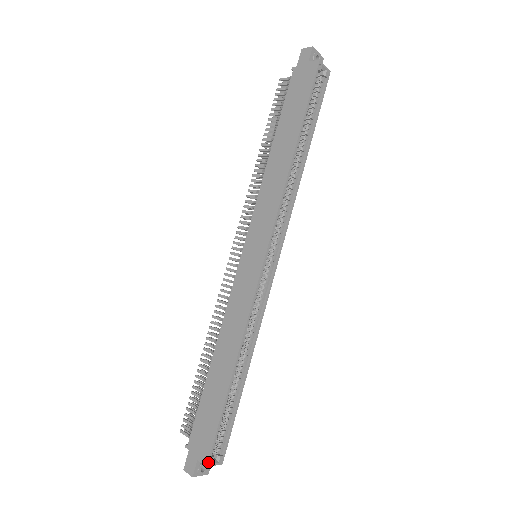
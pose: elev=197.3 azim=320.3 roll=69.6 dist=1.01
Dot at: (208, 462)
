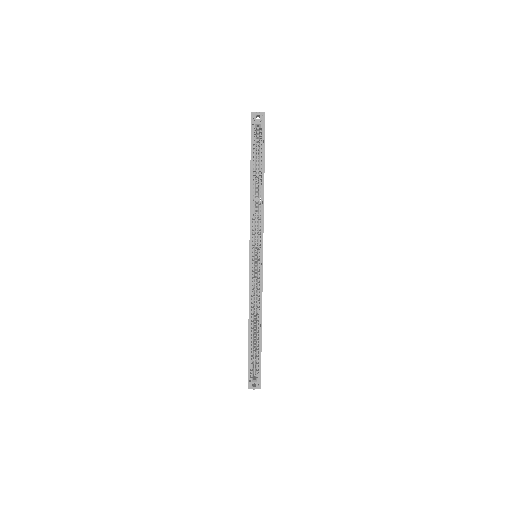
Dot at: (248, 381)
